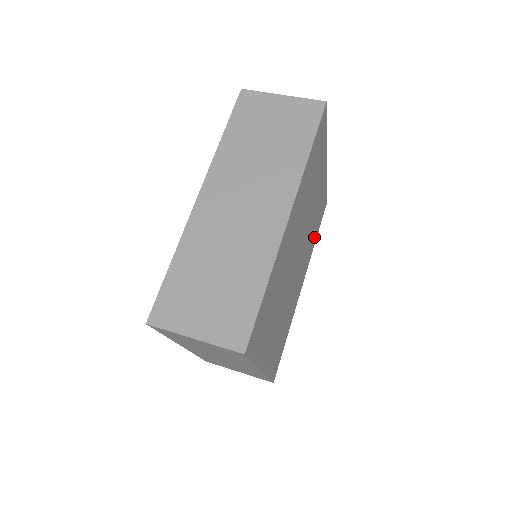
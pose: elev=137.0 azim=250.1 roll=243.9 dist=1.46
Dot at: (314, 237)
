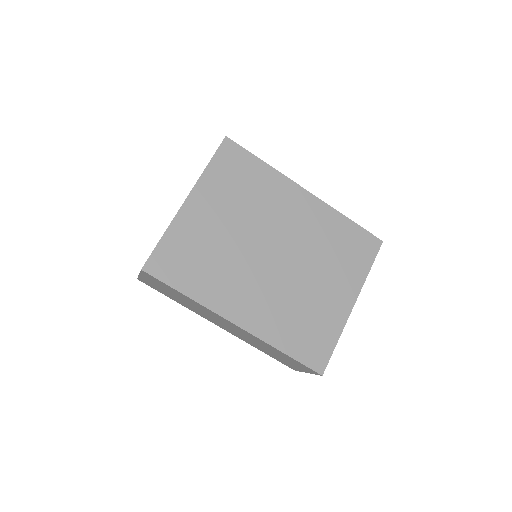
Dot at: (286, 336)
